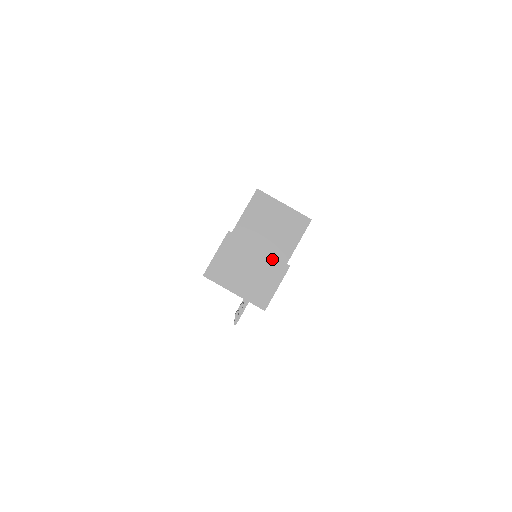
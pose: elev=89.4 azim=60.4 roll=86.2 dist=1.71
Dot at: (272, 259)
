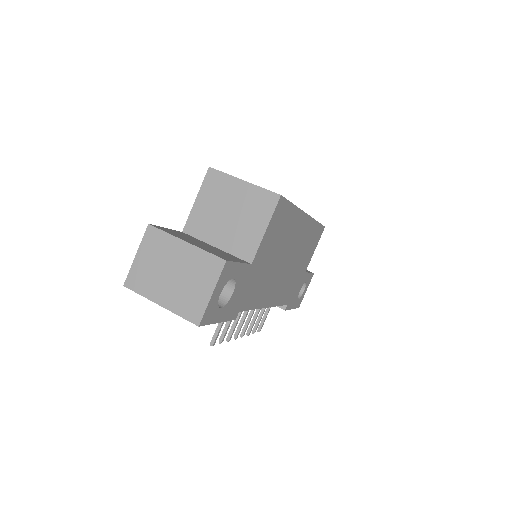
Dot at: (202, 254)
